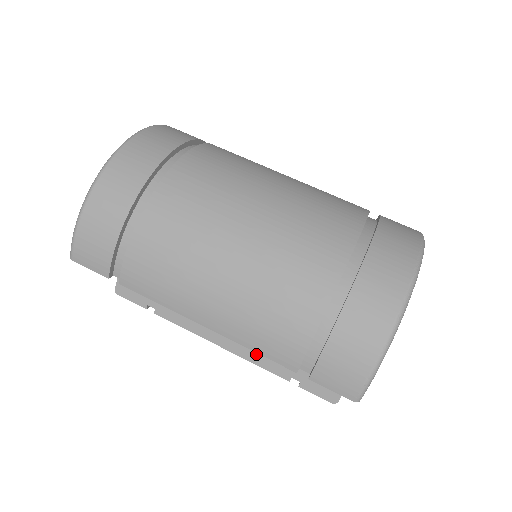
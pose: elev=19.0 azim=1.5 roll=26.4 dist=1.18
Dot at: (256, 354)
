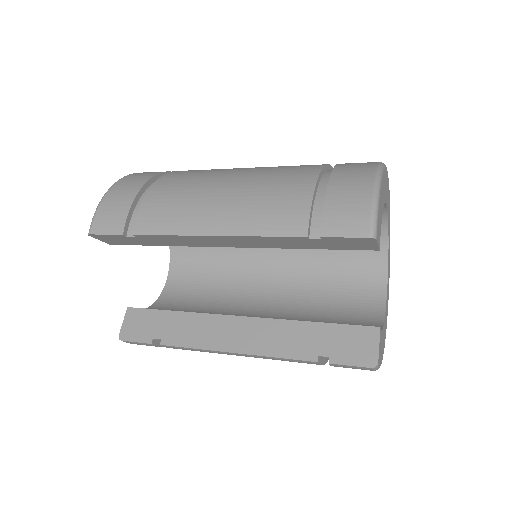
Dot at: (274, 344)
